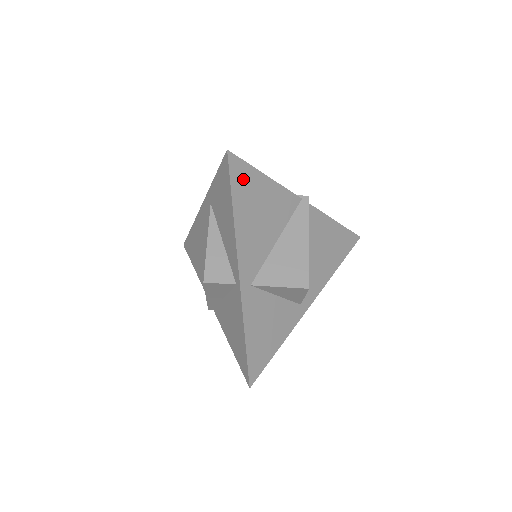
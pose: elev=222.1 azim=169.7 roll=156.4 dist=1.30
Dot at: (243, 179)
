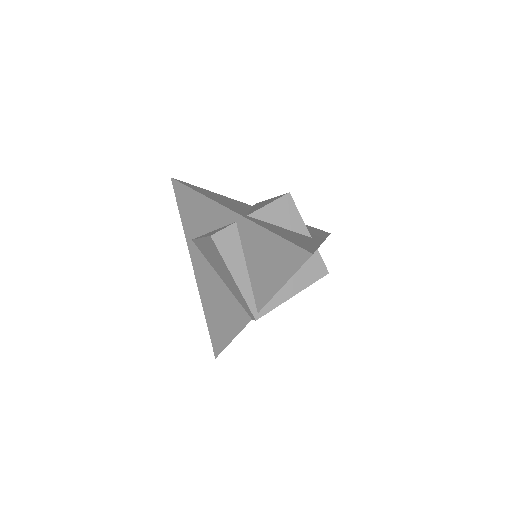
Dot at: (193, 187)
